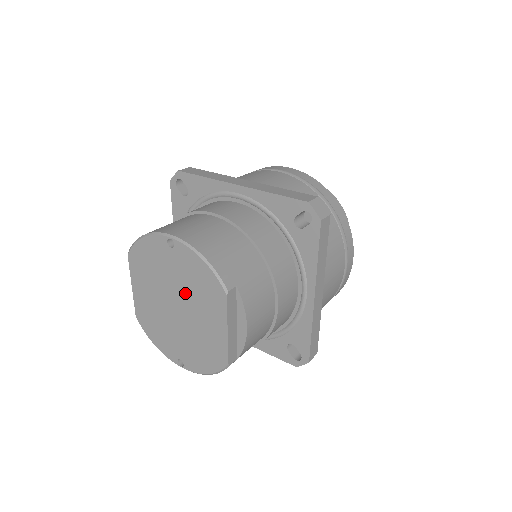
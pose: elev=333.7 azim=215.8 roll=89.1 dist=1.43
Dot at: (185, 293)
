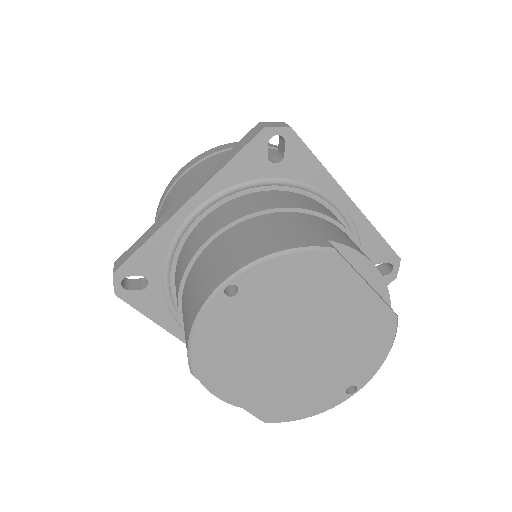
Dot at: (294, 317)
